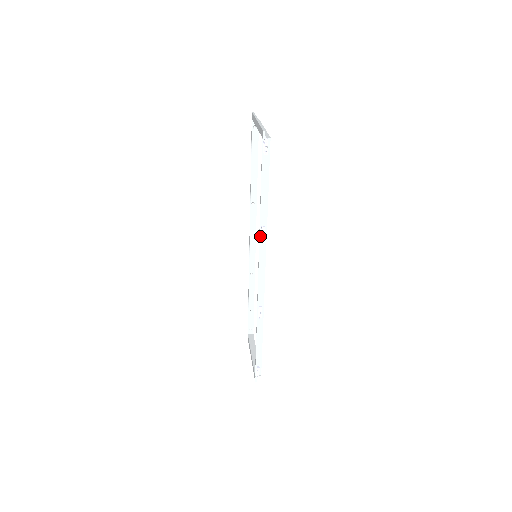
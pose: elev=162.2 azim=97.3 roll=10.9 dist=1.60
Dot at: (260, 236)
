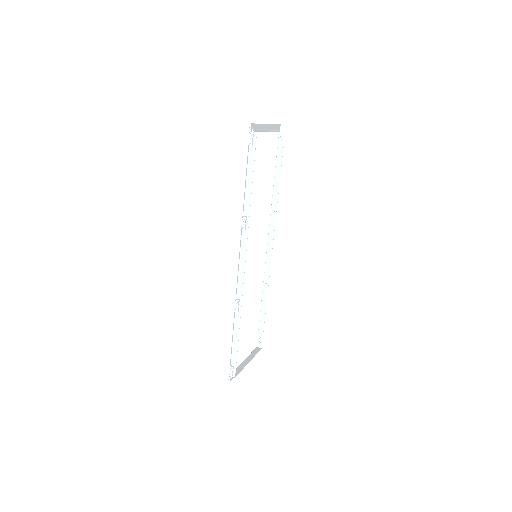
Dot at: (241, 225)
